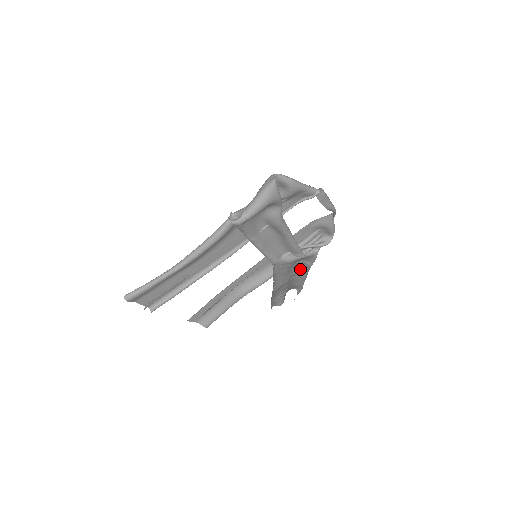
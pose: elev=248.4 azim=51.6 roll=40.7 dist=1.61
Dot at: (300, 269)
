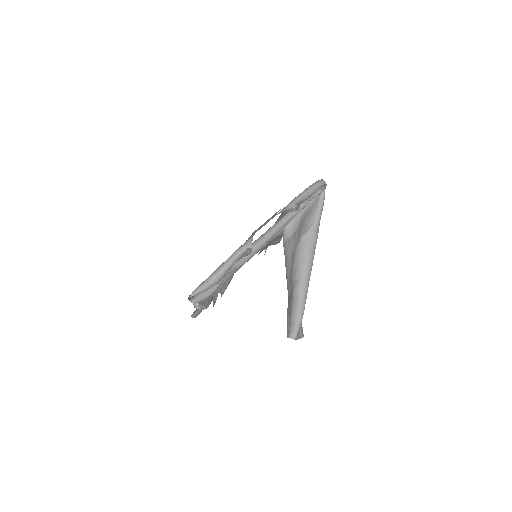
Dot at: (299, 270)
